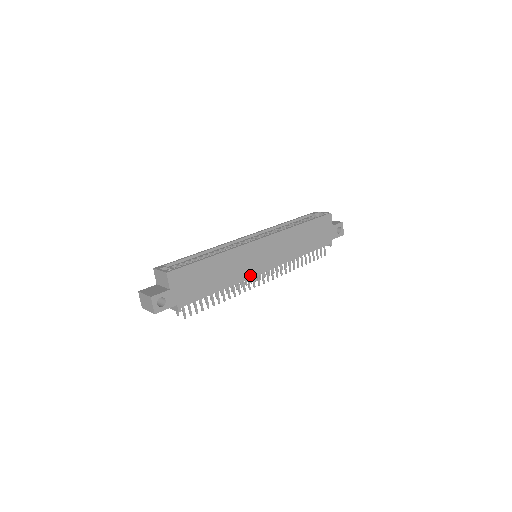
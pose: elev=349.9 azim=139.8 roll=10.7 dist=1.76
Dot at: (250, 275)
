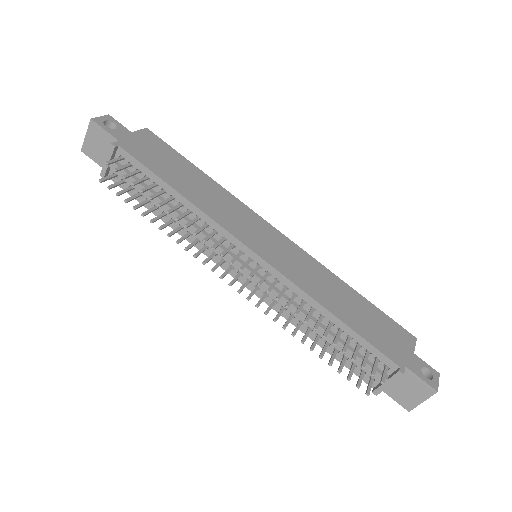
Dot at: (230, 230)
